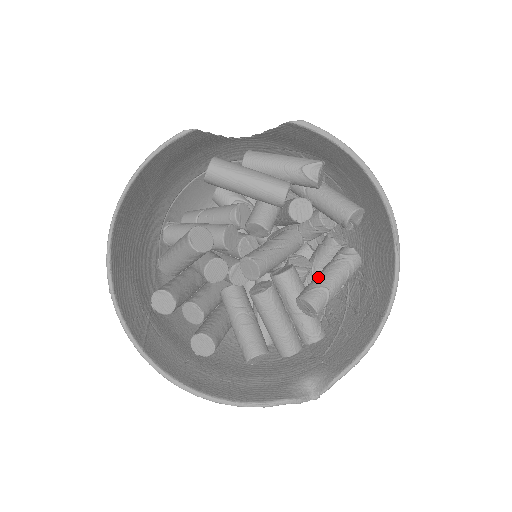
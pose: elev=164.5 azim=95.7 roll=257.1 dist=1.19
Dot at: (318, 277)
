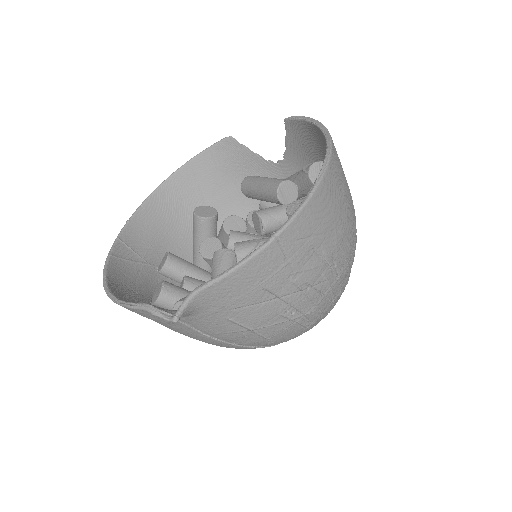
Dot at: occluded
